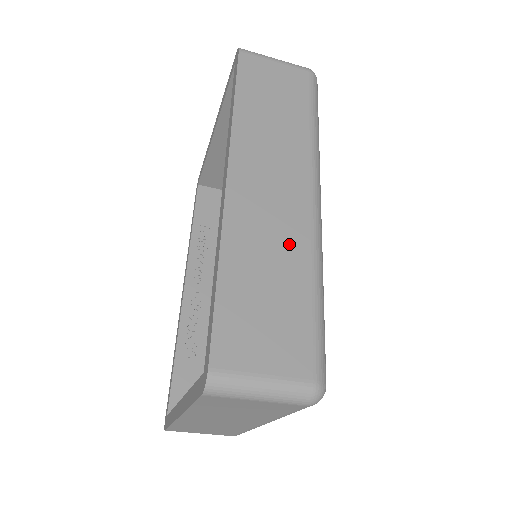
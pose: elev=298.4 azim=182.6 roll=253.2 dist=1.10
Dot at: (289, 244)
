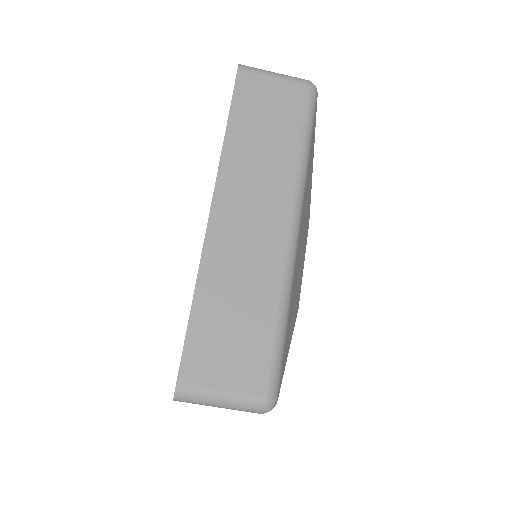
Dot at: (260, 273)
